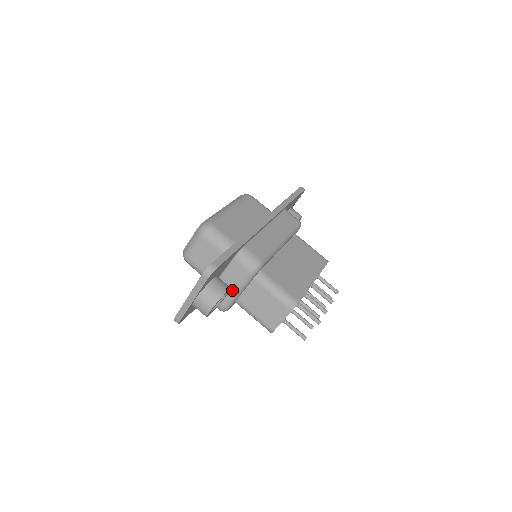
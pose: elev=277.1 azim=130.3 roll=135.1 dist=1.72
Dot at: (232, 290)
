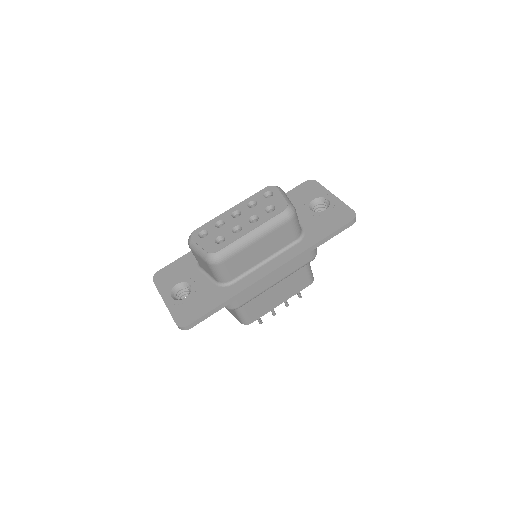
Dot at: occluded
